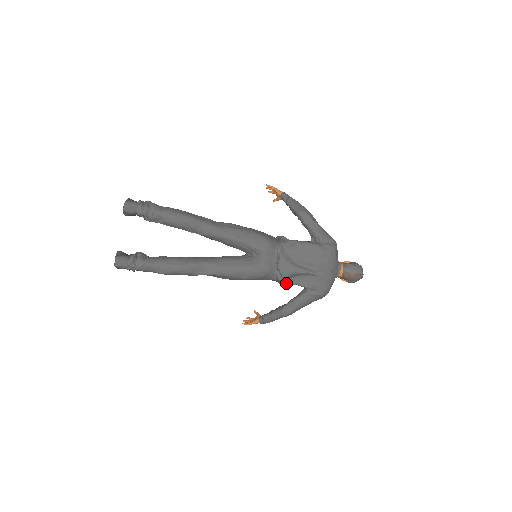
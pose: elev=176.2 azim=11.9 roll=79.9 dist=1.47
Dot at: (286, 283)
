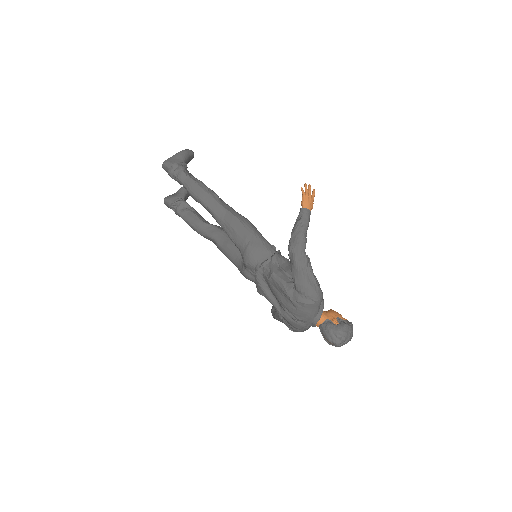
Dot at: occluded
